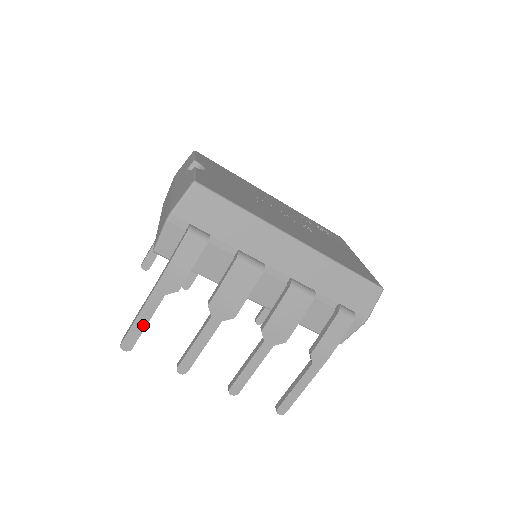
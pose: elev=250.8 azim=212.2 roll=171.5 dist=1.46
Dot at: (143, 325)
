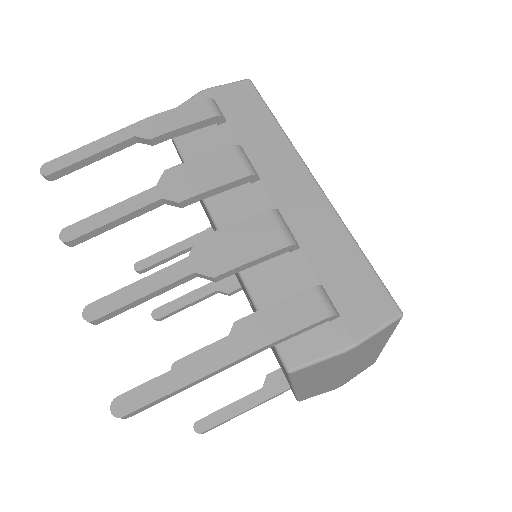
Dot at: (85, 155)
